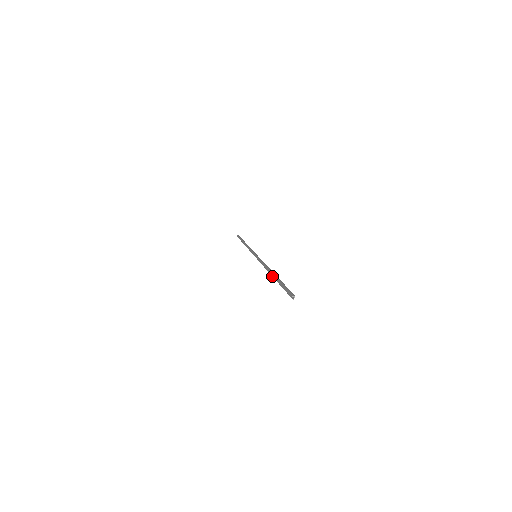
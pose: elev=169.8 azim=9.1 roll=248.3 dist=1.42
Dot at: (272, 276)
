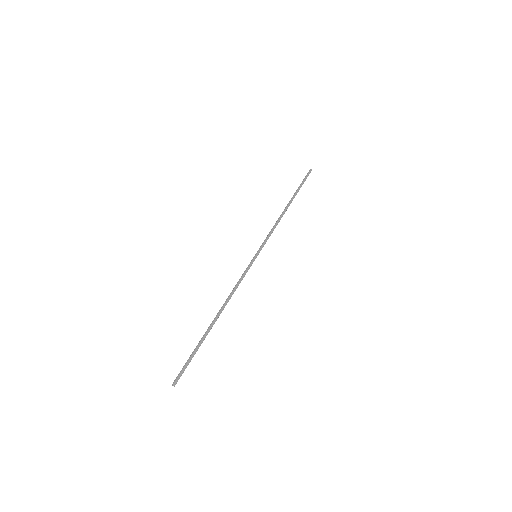
Dot at: (210, 324)
